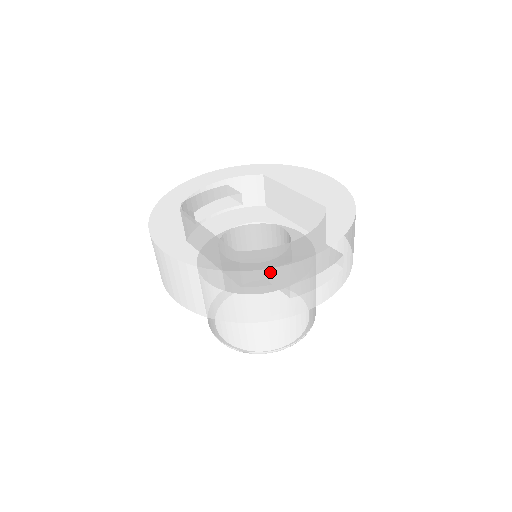
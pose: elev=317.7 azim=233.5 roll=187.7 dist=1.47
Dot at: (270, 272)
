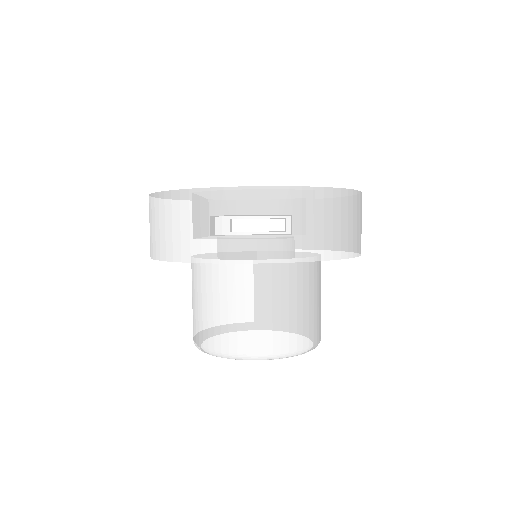
Dot at: (192, 194)
